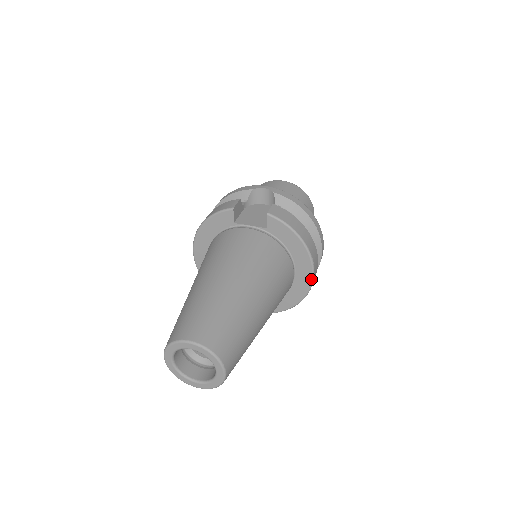
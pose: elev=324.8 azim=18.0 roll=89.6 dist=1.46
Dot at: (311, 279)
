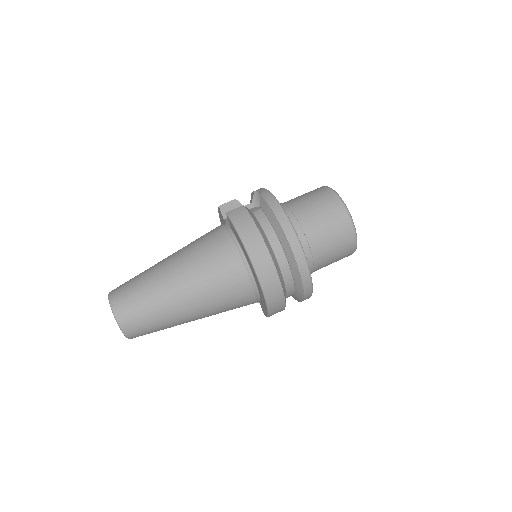
Dot at: (260, 286)
